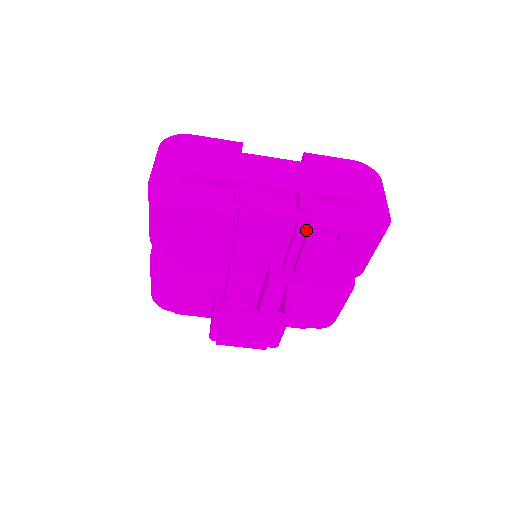
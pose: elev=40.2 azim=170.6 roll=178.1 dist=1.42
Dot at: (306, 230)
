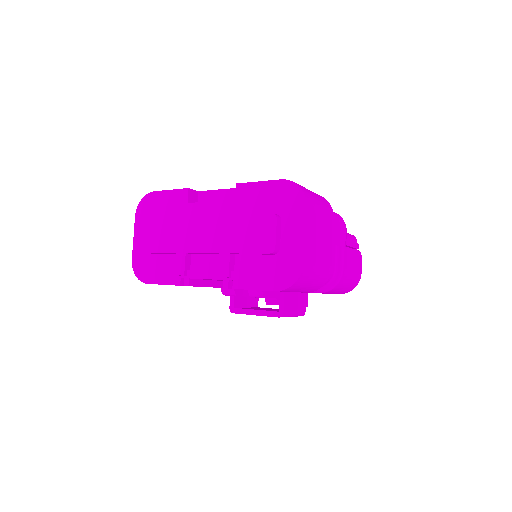
Dot at: occluded
